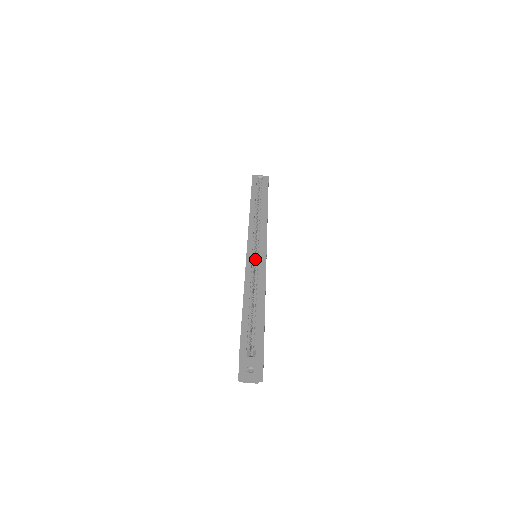
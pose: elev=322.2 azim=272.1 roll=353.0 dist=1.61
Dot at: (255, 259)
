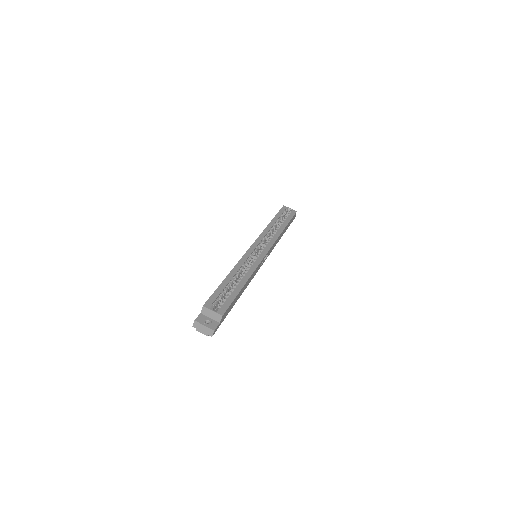
Dot at: (254, 257)
